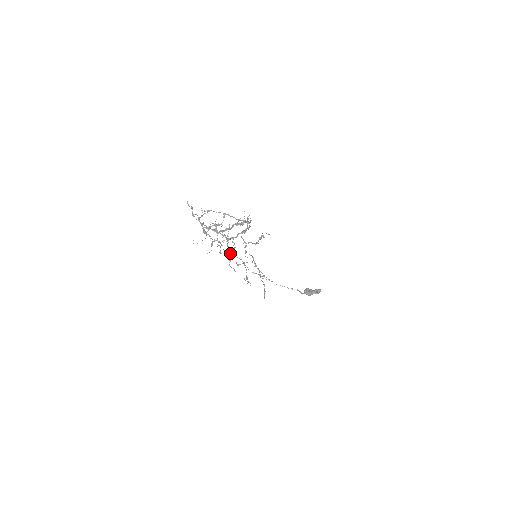
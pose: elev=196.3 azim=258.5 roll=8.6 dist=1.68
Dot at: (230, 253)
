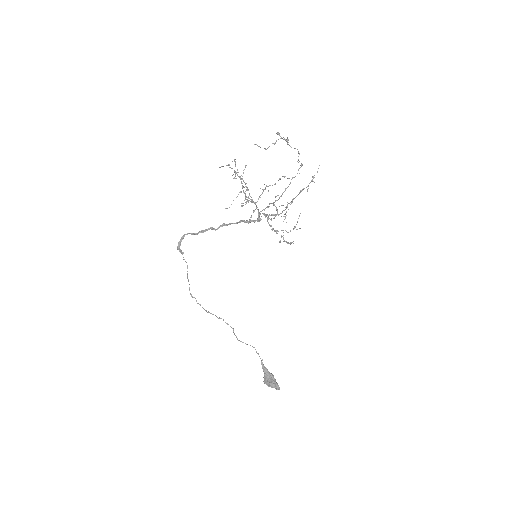
Dot at: (275, 183)
